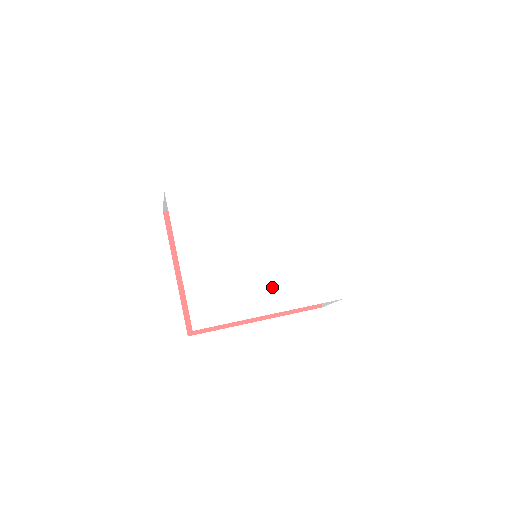
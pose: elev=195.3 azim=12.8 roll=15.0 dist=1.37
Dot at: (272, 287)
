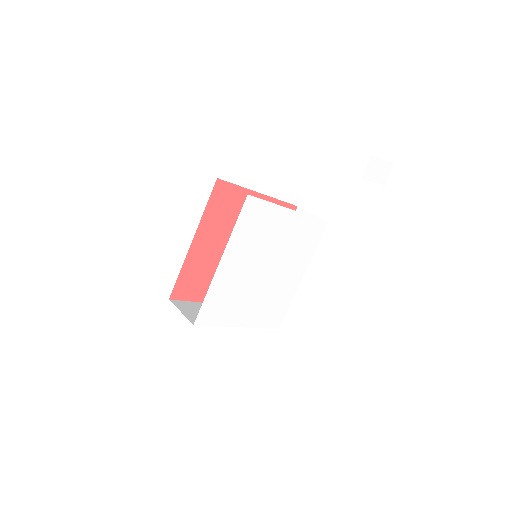
Dot at: (292, 270)
